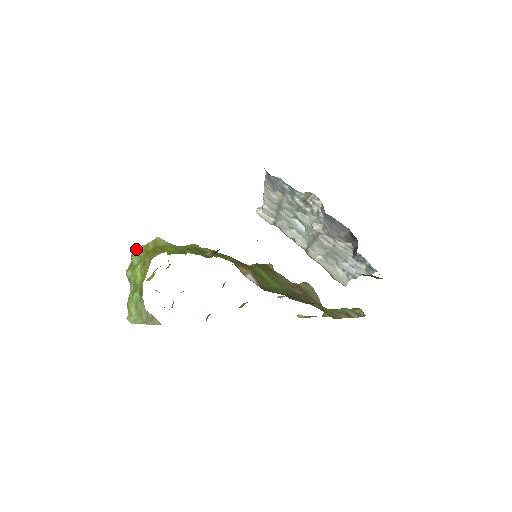
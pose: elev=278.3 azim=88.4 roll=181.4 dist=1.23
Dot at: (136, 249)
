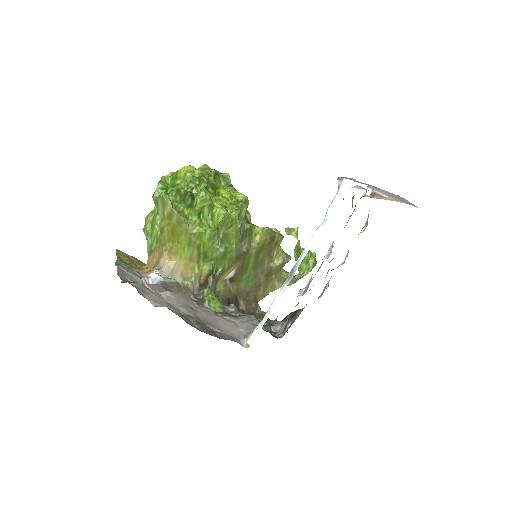
Dot at: (164, 201)
